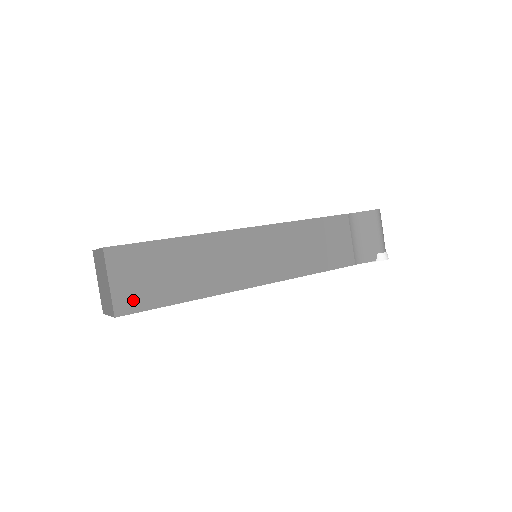
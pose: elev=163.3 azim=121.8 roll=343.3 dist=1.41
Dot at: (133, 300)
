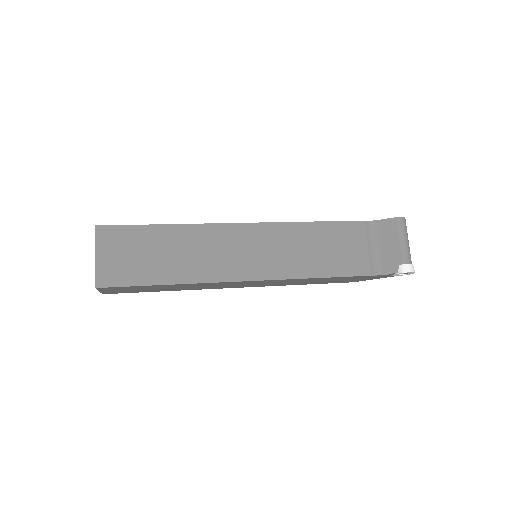
Dot at: (115, 275)
